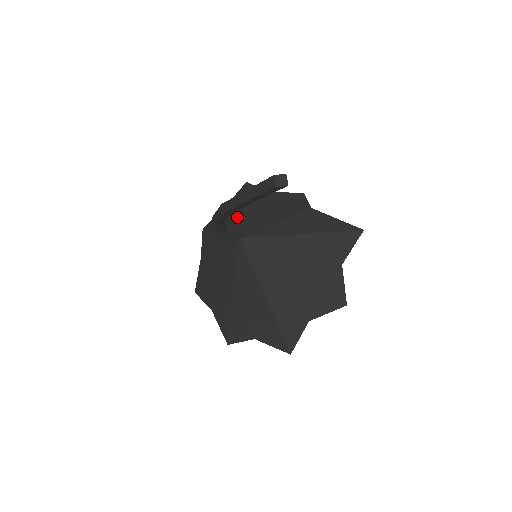
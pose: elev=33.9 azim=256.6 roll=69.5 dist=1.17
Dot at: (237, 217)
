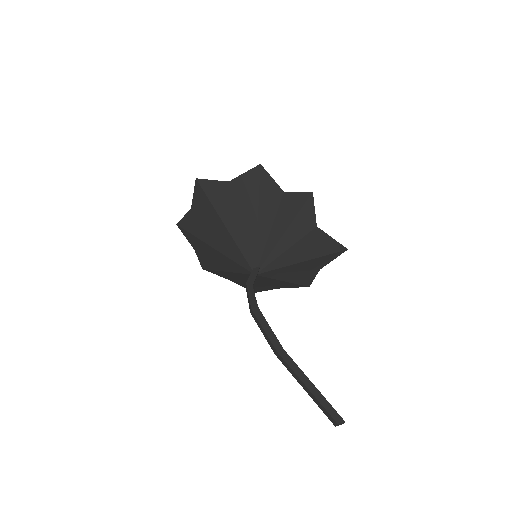
Dot at: (251, 232)
